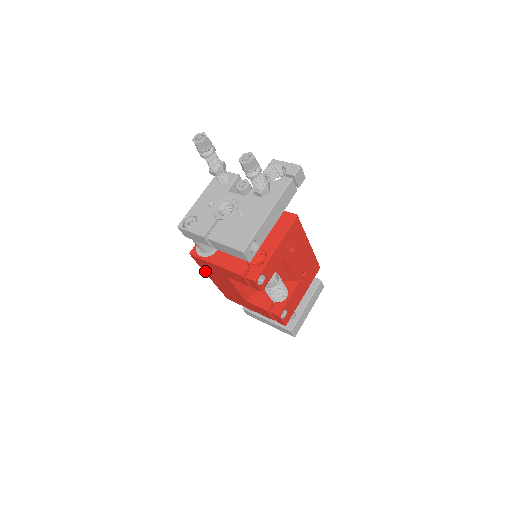
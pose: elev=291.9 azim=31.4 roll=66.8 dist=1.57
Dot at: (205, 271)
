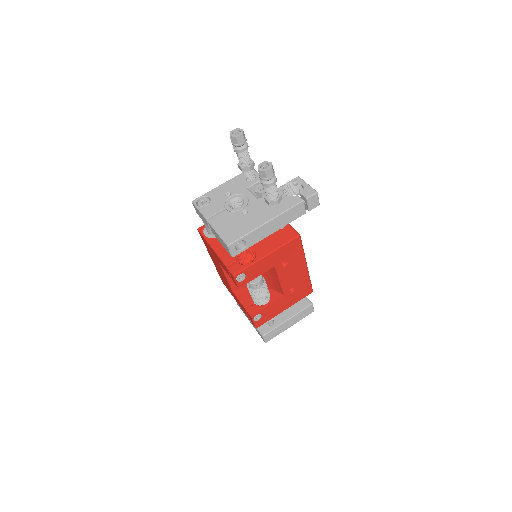
Dot at: (208, 250)
